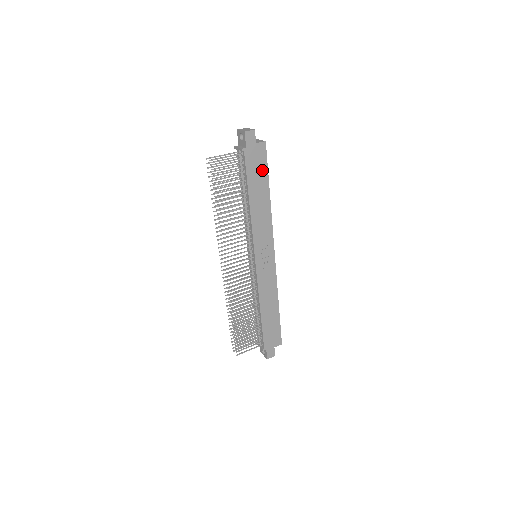
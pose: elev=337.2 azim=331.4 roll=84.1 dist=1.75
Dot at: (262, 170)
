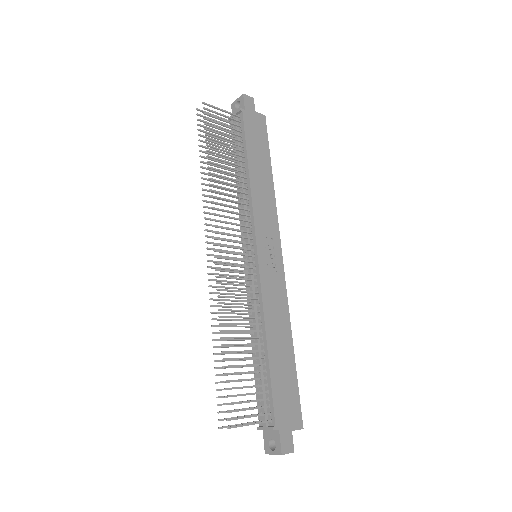
Dot at: (262, 143)
